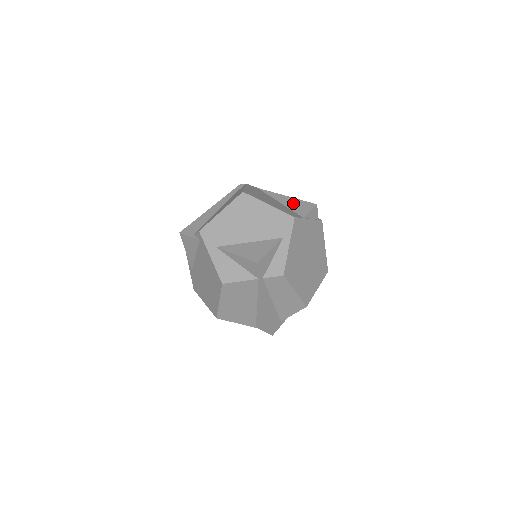
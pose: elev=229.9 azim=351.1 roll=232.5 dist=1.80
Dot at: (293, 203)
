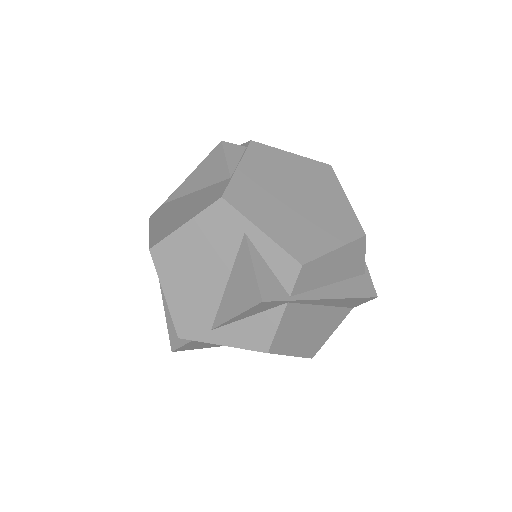
Dot at: (203, 175)
